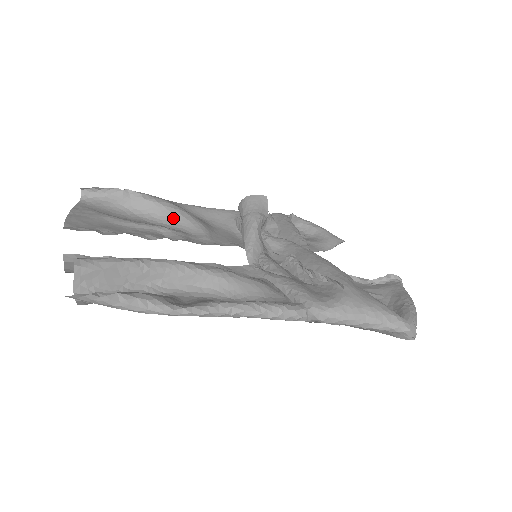
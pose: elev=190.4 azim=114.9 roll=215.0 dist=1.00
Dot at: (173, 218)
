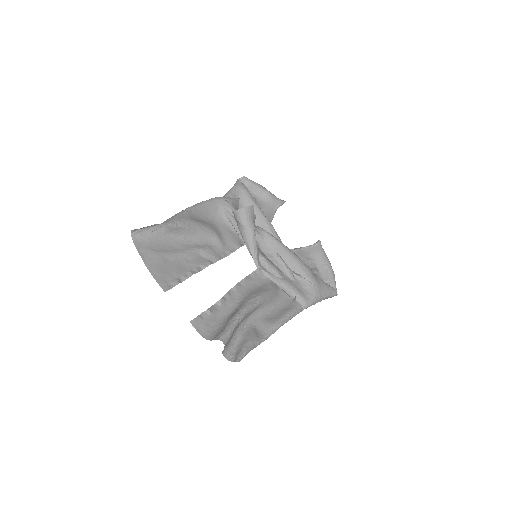
Dot at: (197, 234)
